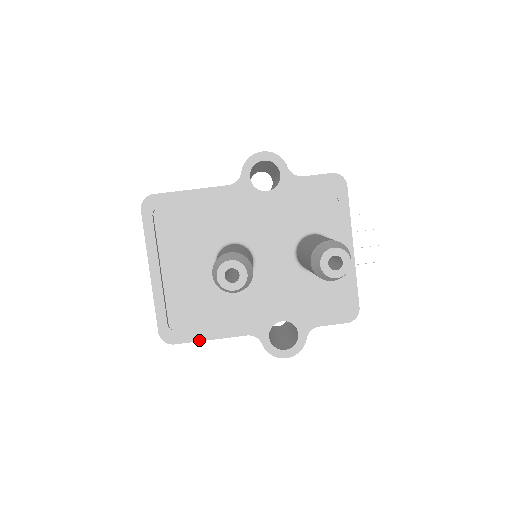
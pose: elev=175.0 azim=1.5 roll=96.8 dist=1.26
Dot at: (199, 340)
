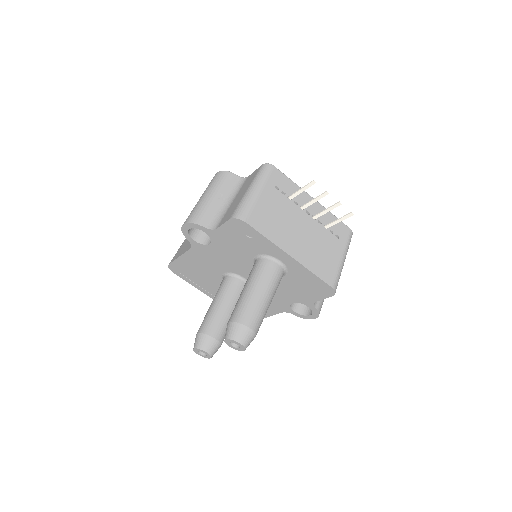
Dot at: occluded
